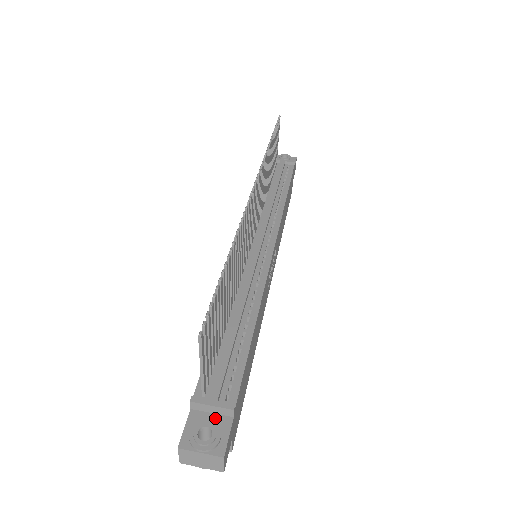
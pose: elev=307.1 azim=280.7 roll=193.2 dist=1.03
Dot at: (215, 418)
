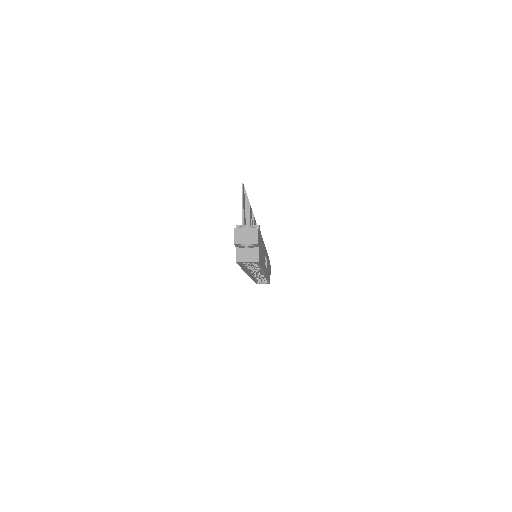
Dot at: occluded
